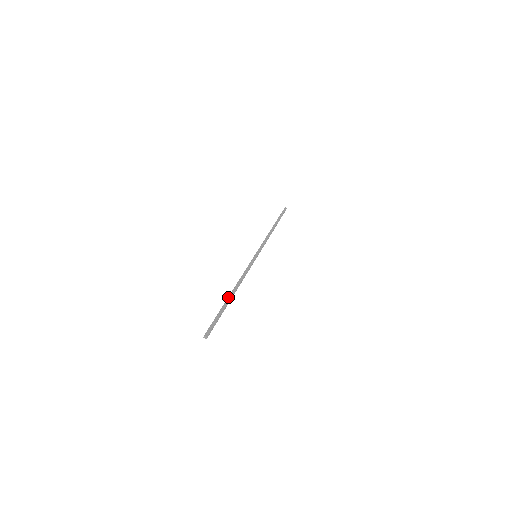
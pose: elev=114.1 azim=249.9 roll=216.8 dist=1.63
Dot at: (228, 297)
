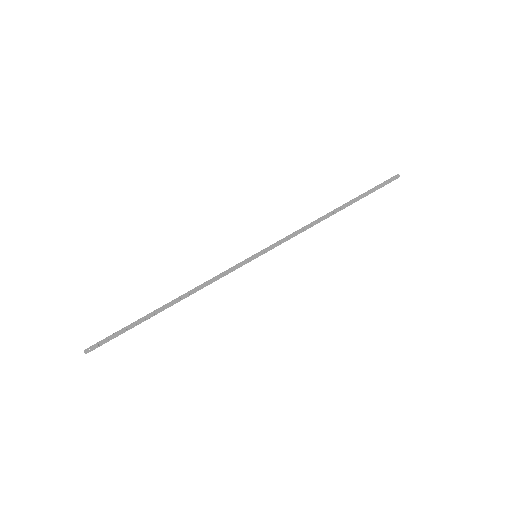
Dot at: (156, 311)
